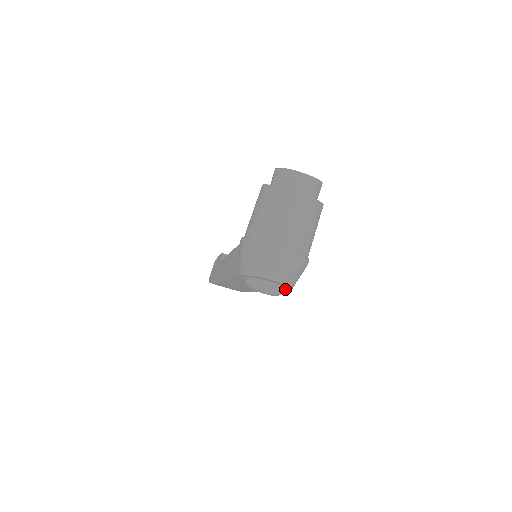
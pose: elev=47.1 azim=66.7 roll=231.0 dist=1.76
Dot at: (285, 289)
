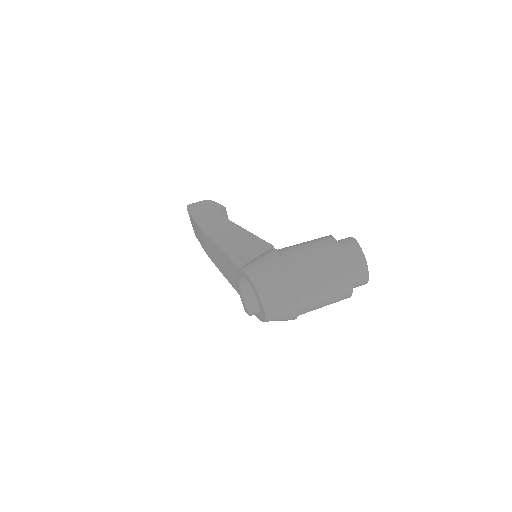
Dot at: occluded
